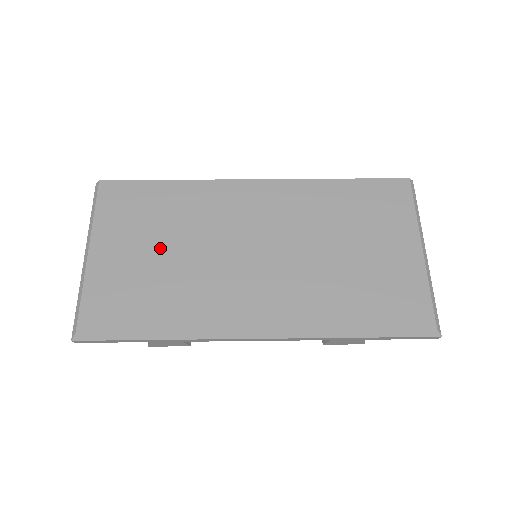
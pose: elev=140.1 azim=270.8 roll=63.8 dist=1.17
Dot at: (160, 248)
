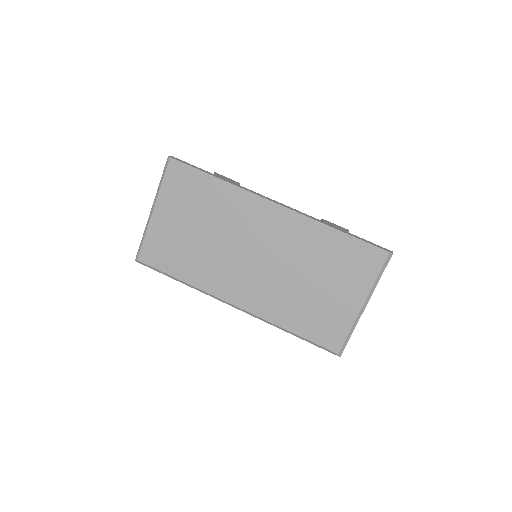
Dot at: (196, 228)
